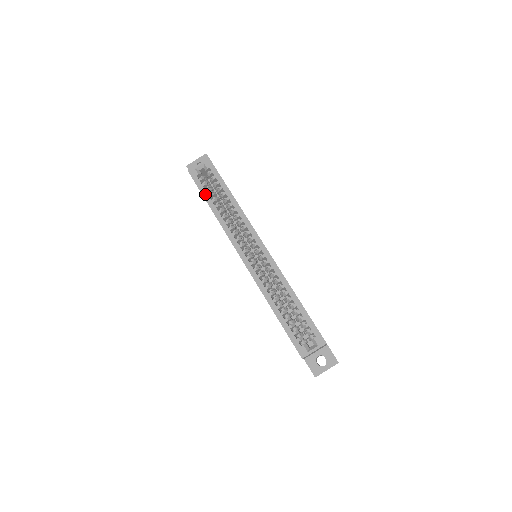
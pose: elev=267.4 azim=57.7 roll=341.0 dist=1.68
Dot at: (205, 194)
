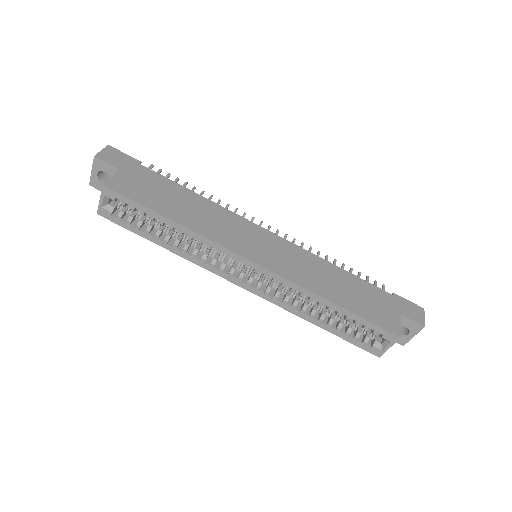
Dot at: (141, 233)
